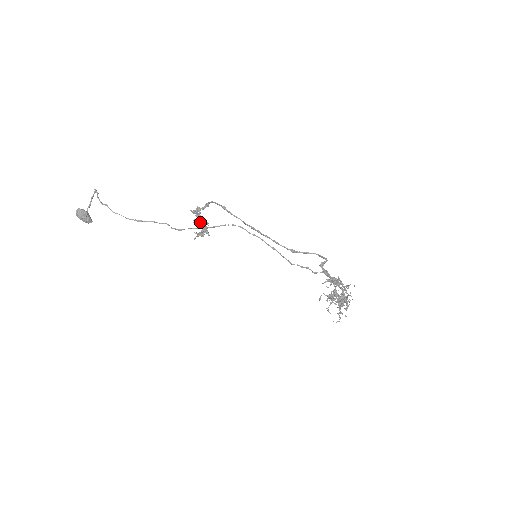
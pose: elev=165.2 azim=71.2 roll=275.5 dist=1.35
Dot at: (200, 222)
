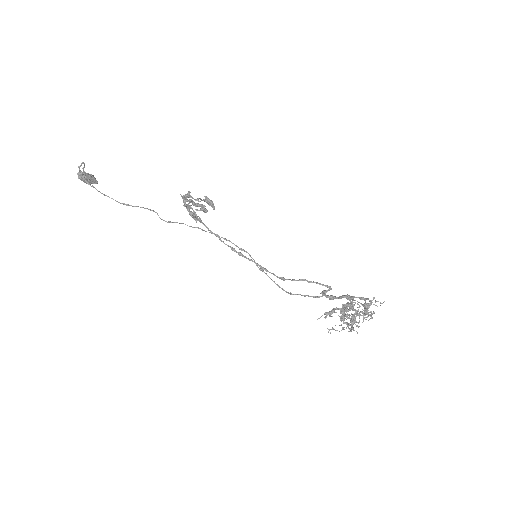
Dot at: (195, 206)
